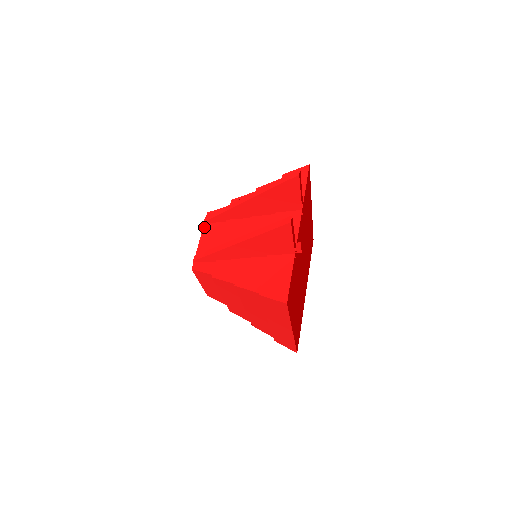
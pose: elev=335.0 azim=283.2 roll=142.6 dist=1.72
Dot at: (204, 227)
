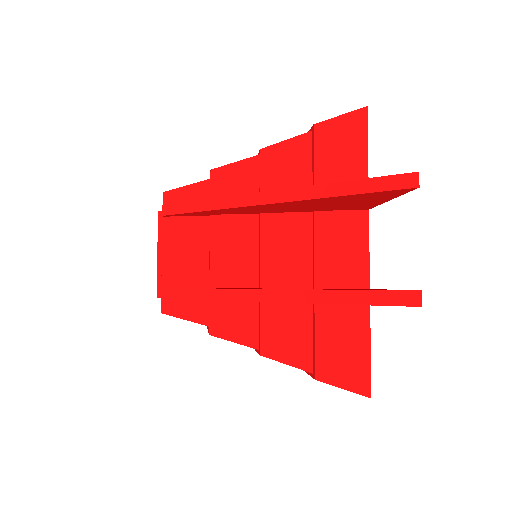
Dot at: (164, 225)
